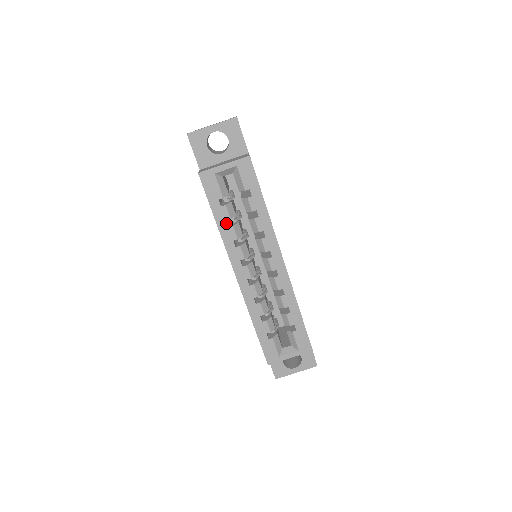
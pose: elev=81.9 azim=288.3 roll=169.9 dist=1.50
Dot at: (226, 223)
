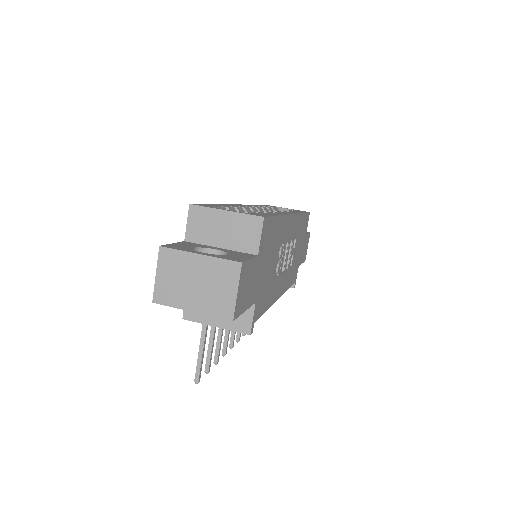
Dot at: occluded
